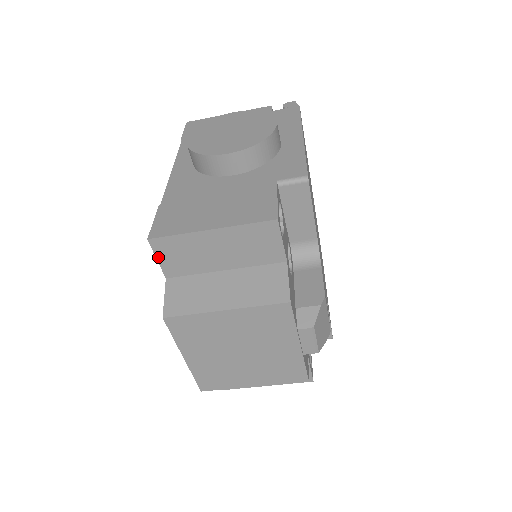
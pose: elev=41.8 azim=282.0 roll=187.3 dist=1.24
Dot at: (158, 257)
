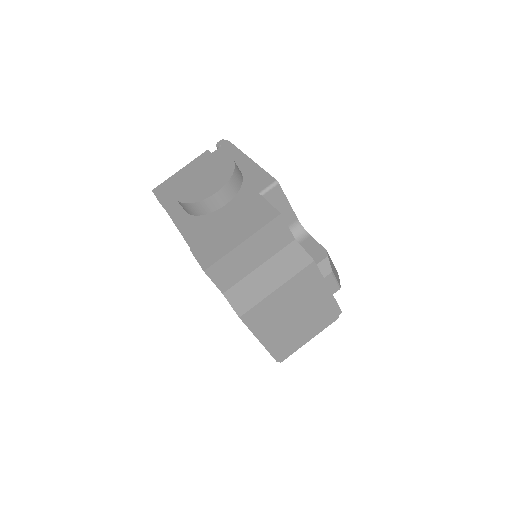
Dot at: (214, 281)
